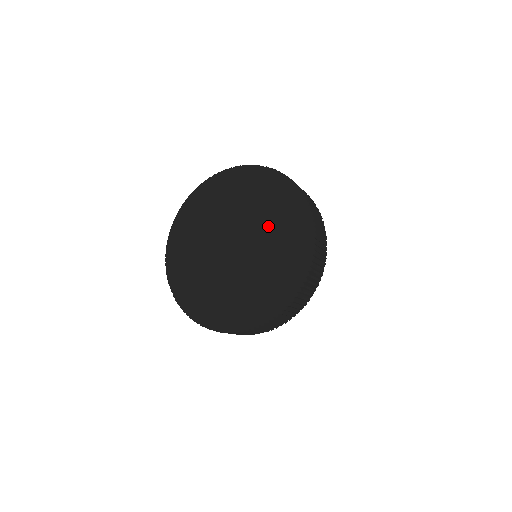
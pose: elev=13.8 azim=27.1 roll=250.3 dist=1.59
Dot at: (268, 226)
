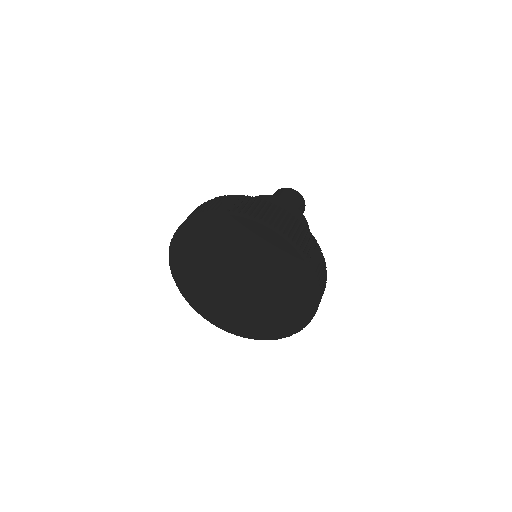
Dot at: (277, 290)
